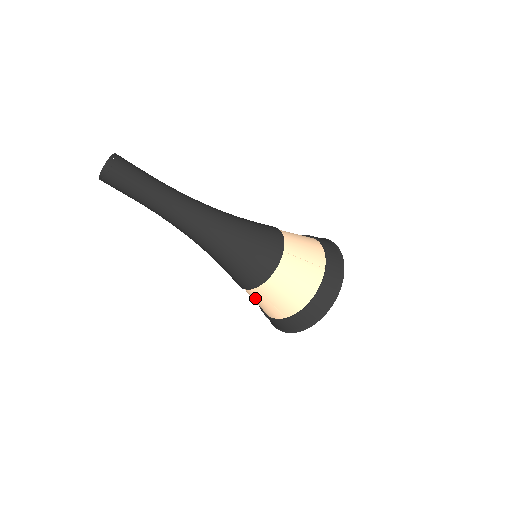
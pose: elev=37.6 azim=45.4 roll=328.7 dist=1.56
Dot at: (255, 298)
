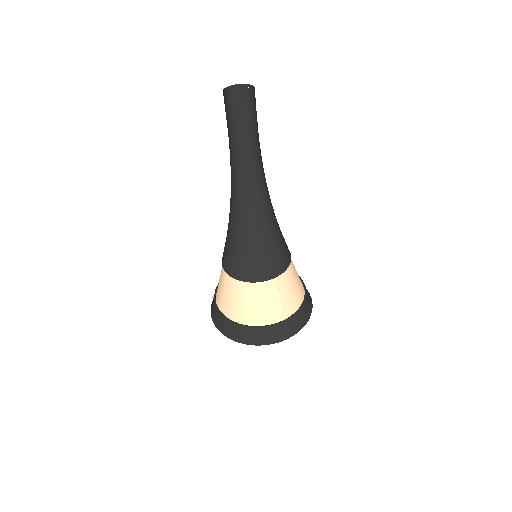
Dot at: (222, 280)
